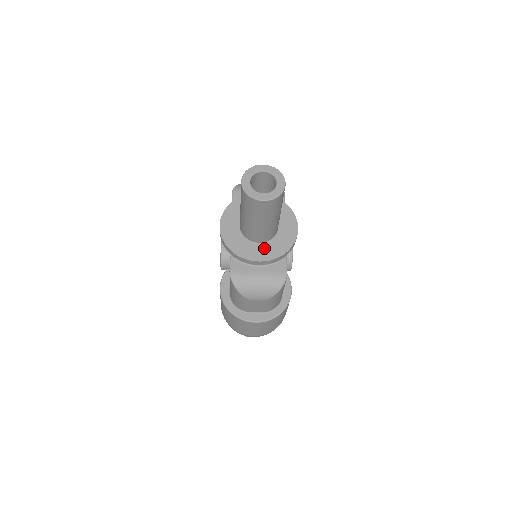
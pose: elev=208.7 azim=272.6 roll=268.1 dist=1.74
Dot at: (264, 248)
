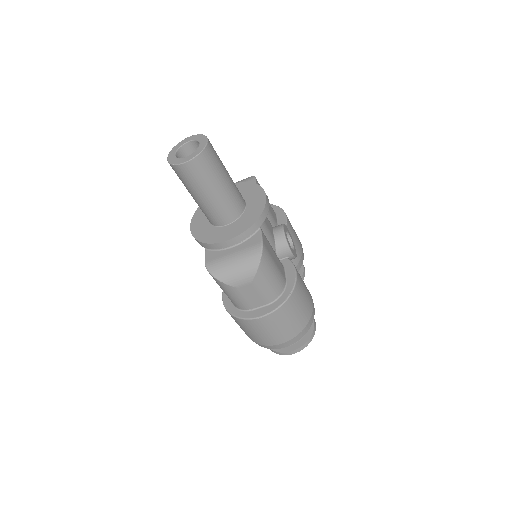
Dot at: (233, 227)
